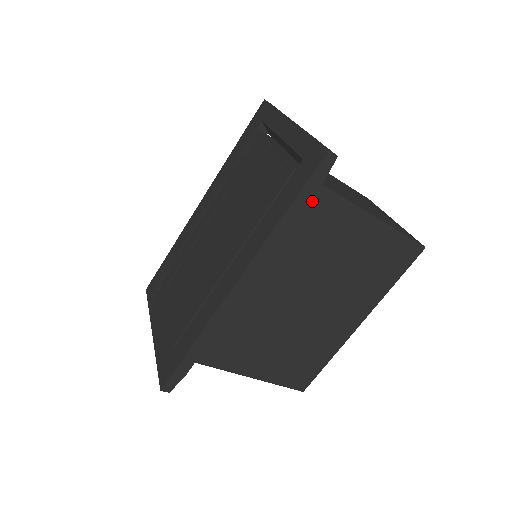
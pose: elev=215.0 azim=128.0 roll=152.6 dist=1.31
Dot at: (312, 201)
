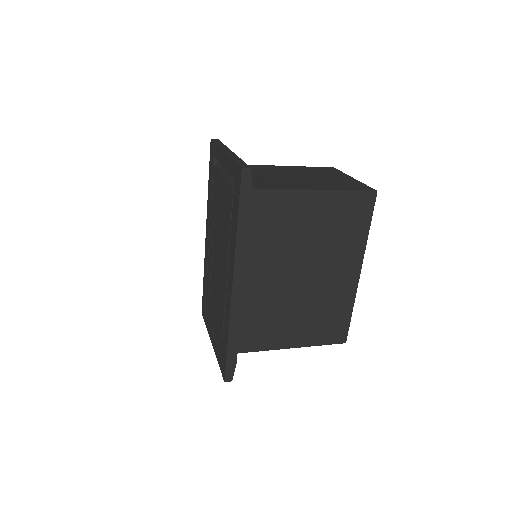
Dot at: (258, 204)
